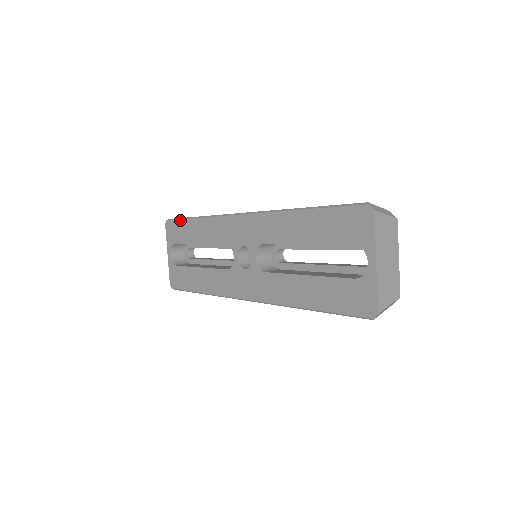
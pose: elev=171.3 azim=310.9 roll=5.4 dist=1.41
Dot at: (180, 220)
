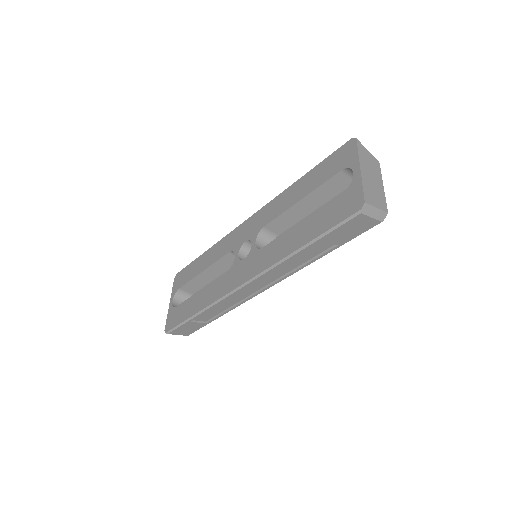
Dot at: (190, 264)
